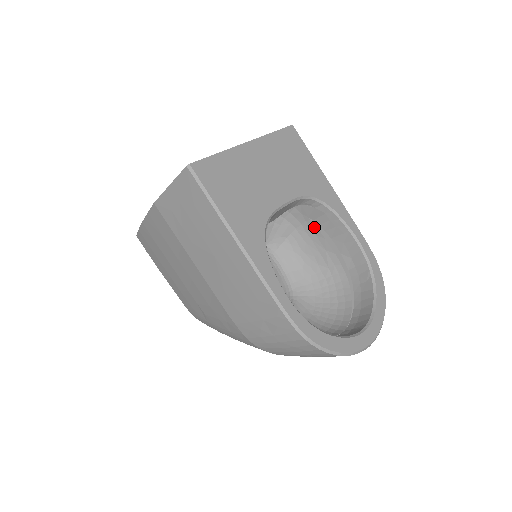
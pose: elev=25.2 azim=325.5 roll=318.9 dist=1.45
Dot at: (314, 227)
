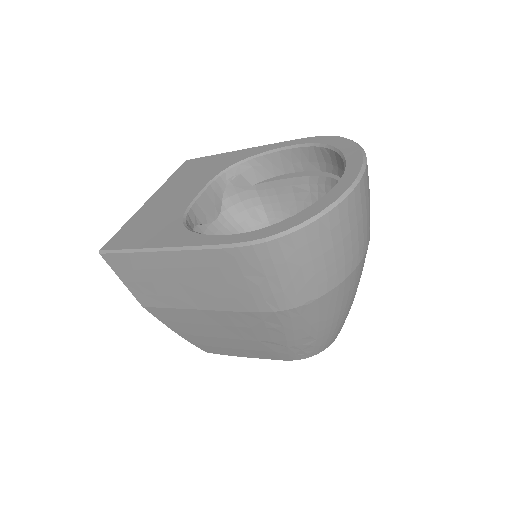
Dot at: (264, 185)
